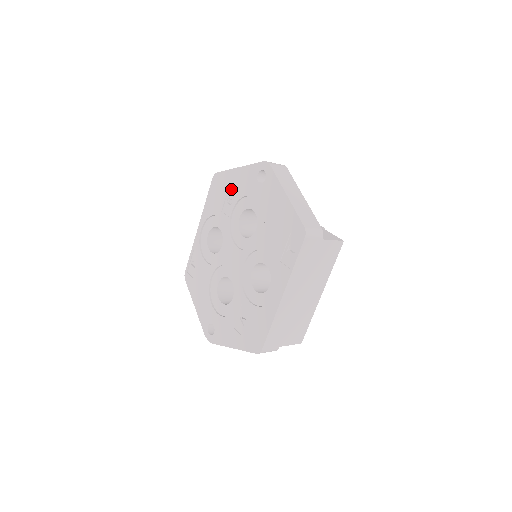
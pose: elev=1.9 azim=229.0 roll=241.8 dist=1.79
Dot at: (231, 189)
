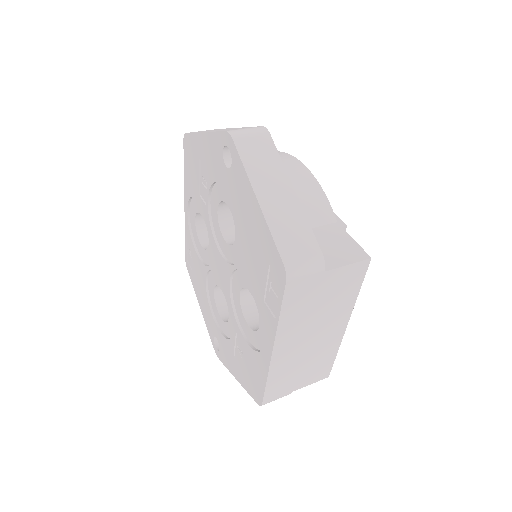
Dot at: (202, 164)
